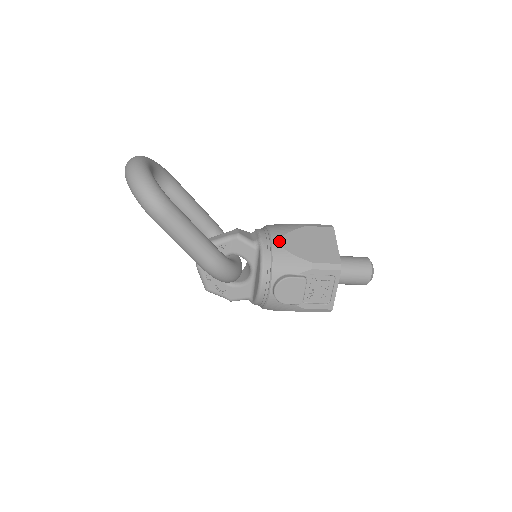
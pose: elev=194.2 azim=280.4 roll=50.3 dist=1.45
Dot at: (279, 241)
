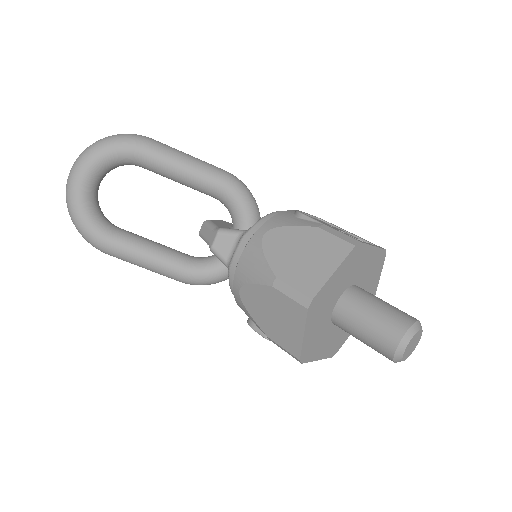
Dot at: (238, 290)
